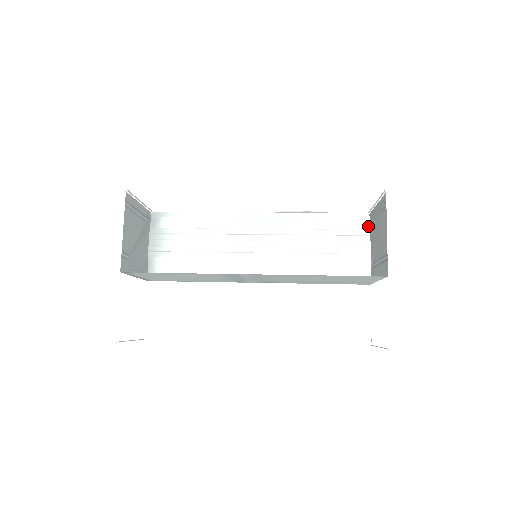
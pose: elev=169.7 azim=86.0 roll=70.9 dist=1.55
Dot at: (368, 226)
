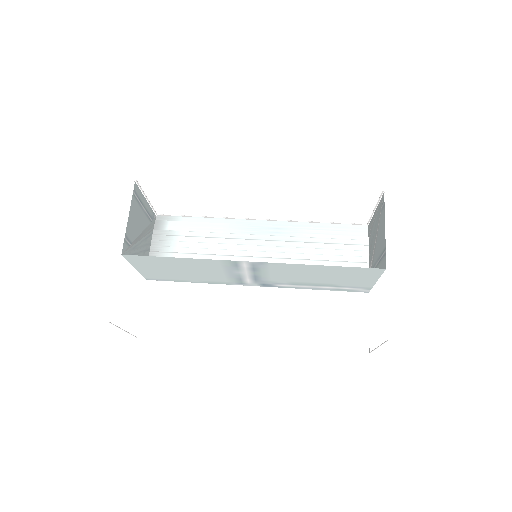
Dot at: (367, 237)
